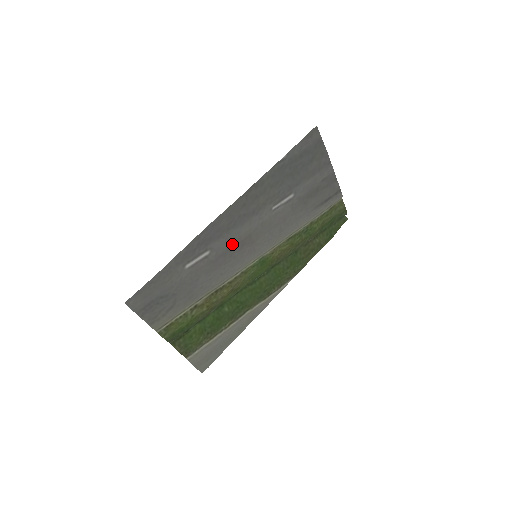
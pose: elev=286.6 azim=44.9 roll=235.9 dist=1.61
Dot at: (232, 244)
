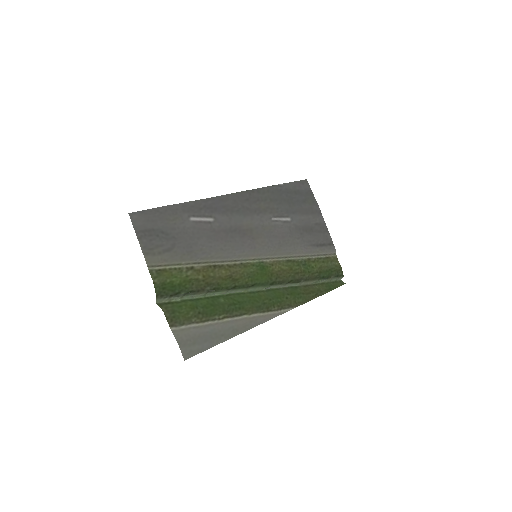
Dot at: (234, 227)
